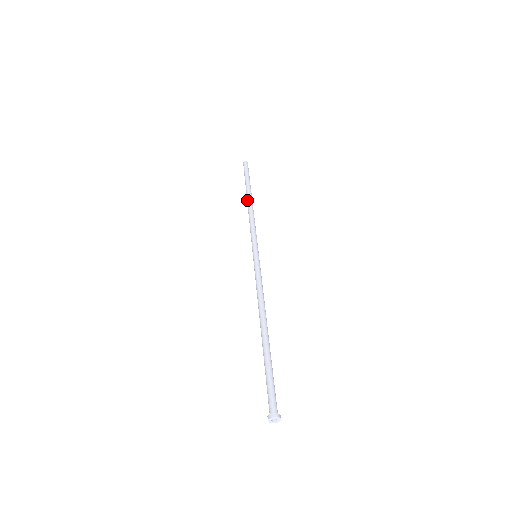
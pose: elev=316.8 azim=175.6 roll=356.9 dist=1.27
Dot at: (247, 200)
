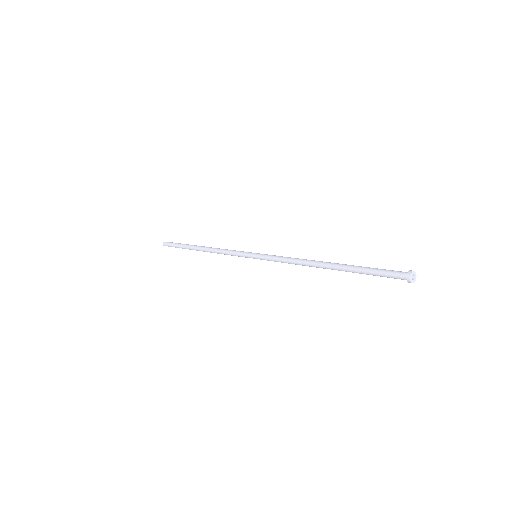
Dot at: (200, 248)
